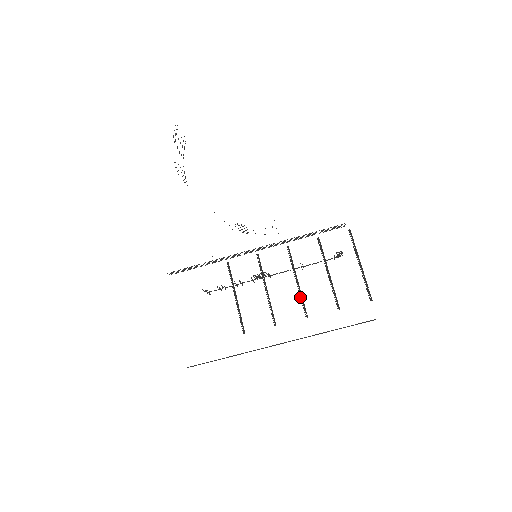
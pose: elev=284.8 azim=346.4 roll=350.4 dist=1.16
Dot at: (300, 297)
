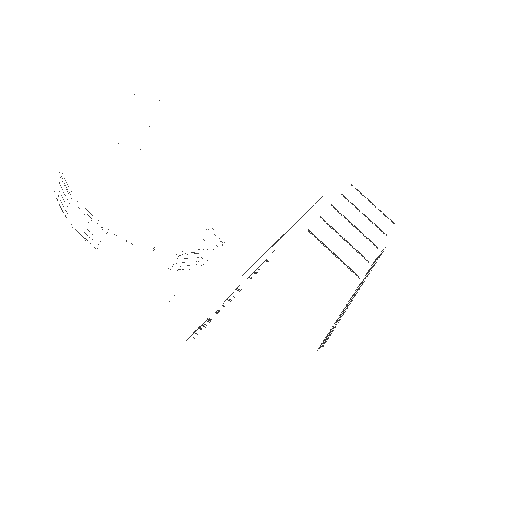
Dot at: (365, 236)
